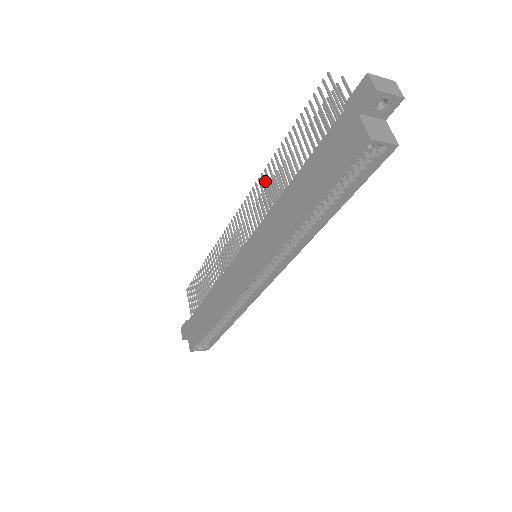
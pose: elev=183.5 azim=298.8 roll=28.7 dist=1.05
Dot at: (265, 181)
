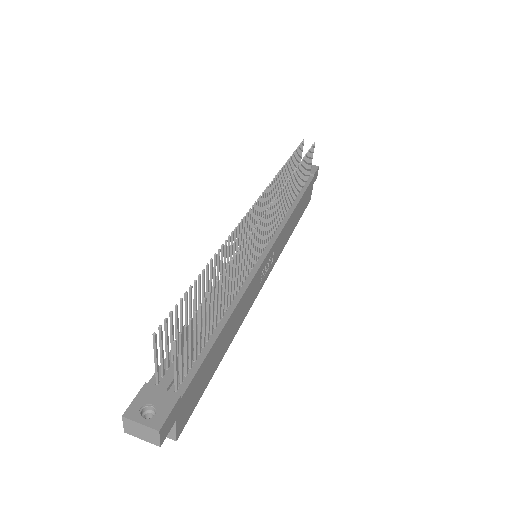
Dot at: (229, 247)
